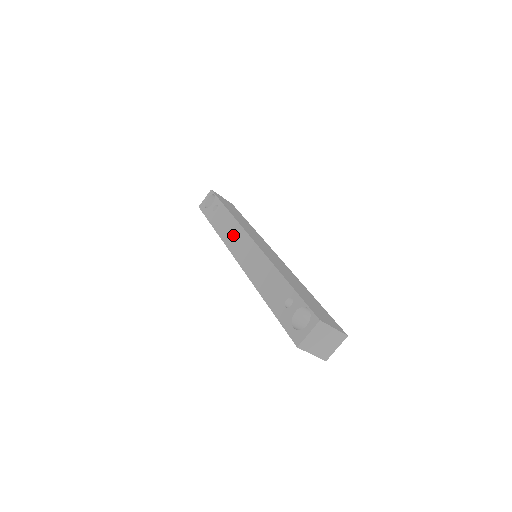
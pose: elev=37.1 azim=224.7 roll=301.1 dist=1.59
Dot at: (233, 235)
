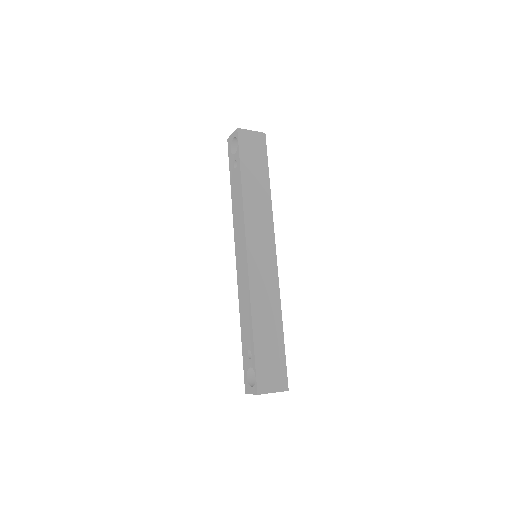
Dot at: (239, 227)
